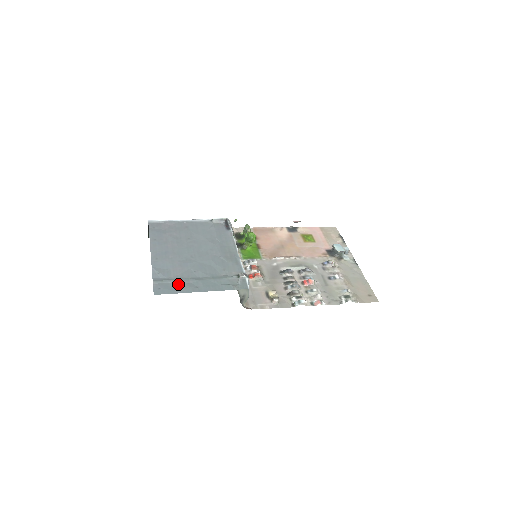
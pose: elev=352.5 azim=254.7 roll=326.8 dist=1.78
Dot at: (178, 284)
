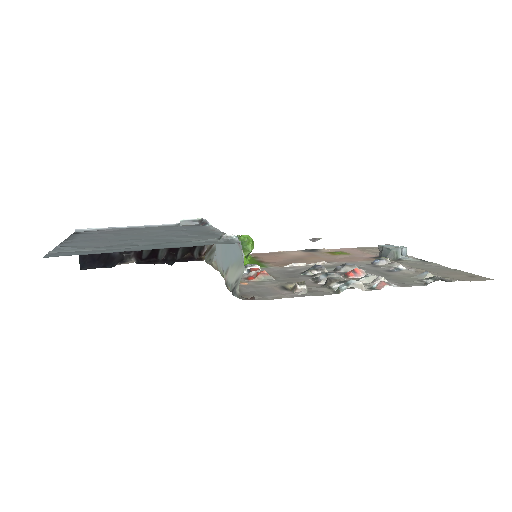
Dot at: (99, 250)
